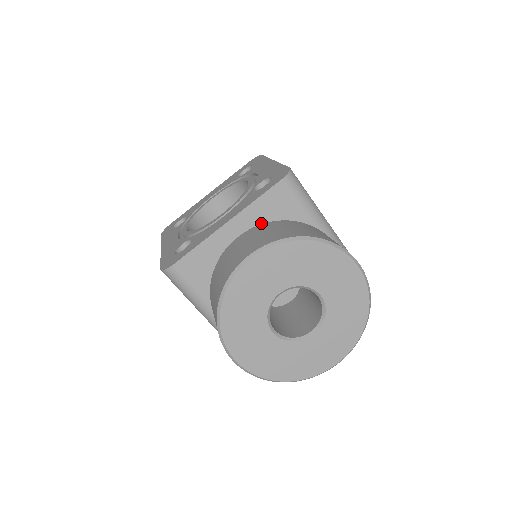
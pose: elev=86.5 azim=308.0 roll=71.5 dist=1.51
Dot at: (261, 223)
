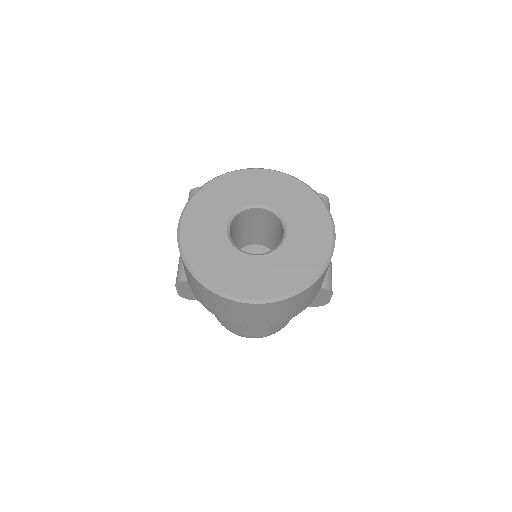
Dot at: occluded
